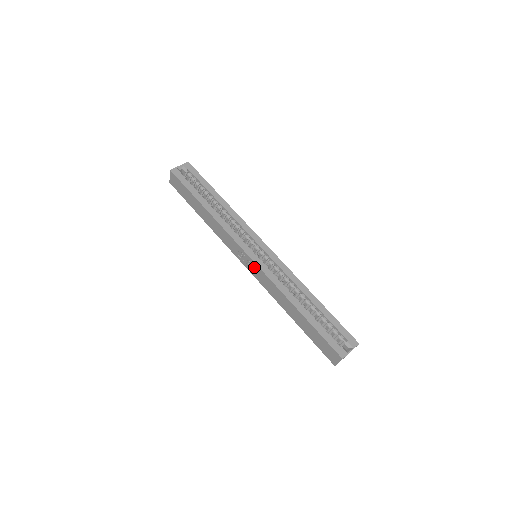
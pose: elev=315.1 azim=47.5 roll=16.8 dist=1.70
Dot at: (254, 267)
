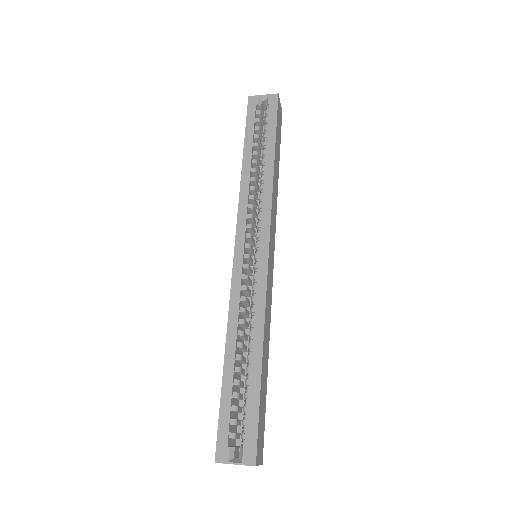
Dot at: occluded
